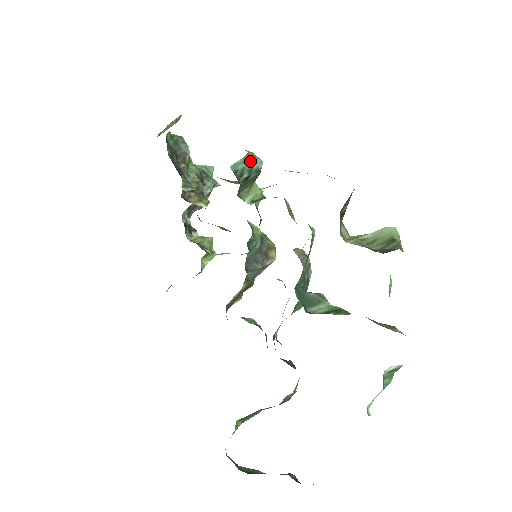
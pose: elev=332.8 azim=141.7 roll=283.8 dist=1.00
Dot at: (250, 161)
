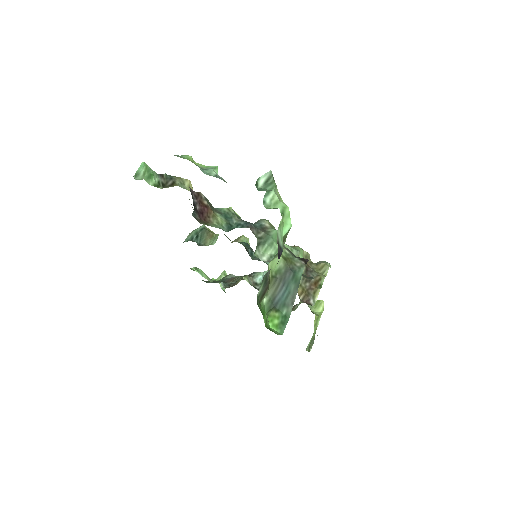
Dot at: (194, 231)
